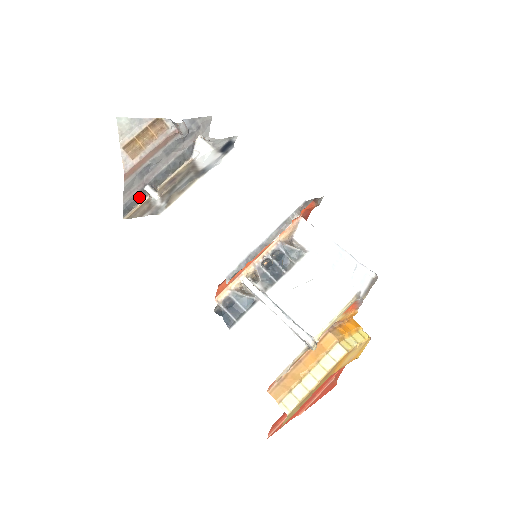
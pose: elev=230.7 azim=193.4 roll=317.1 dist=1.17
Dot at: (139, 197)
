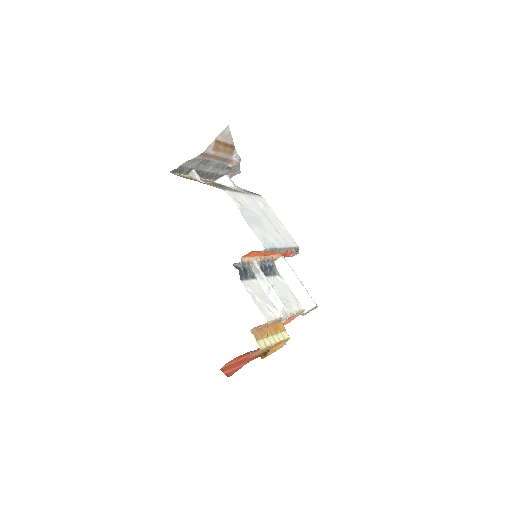
Dot at: (186, 171)
